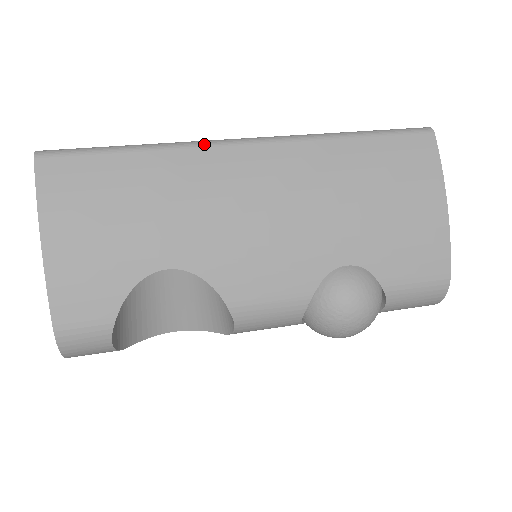
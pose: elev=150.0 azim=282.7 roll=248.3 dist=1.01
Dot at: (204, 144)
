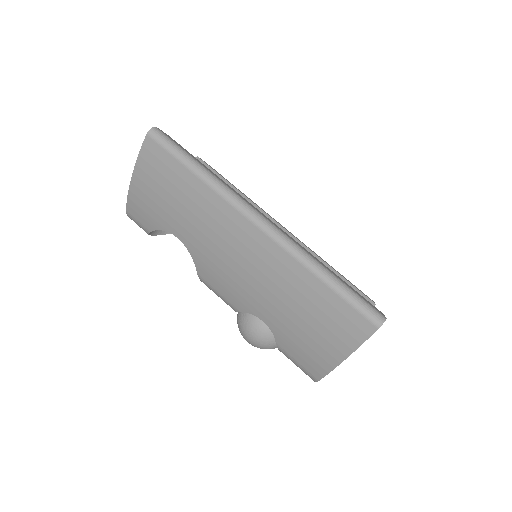
Dot at: (231, 202)
